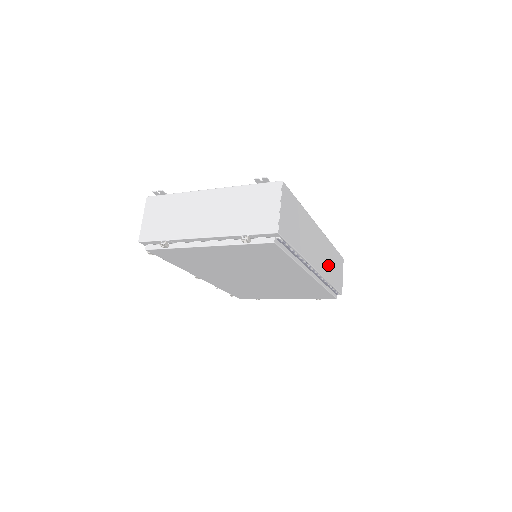
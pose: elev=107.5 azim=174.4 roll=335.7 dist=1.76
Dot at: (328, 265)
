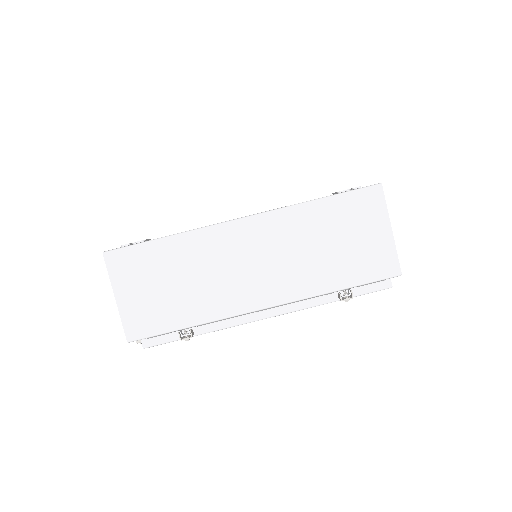
Dot at: occluded
